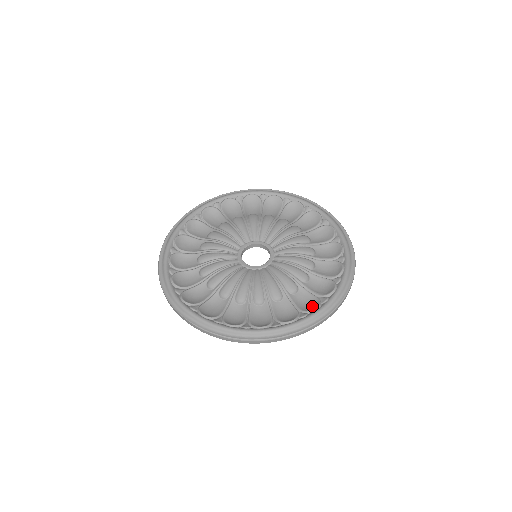
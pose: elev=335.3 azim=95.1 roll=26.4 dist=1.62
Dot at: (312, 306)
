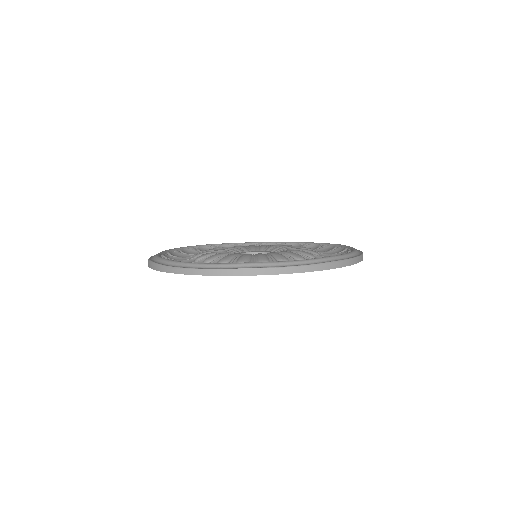
Dot at: occluded
